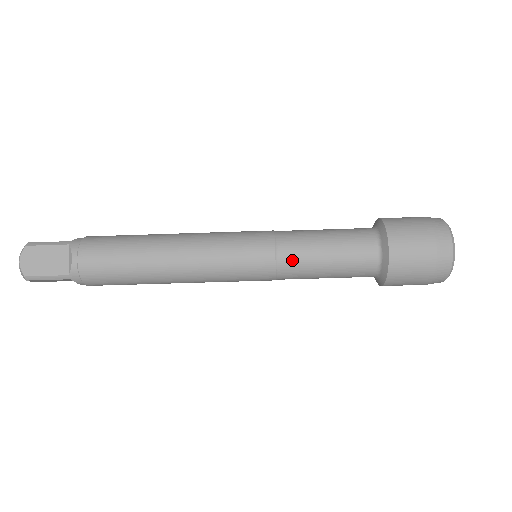
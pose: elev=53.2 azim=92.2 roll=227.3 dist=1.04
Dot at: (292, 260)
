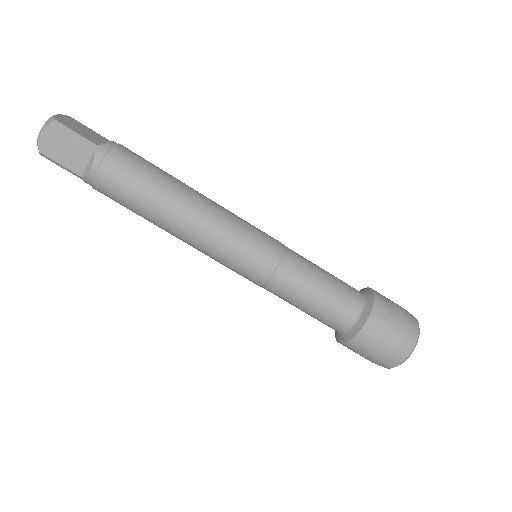
Dot at: (280, 288)
